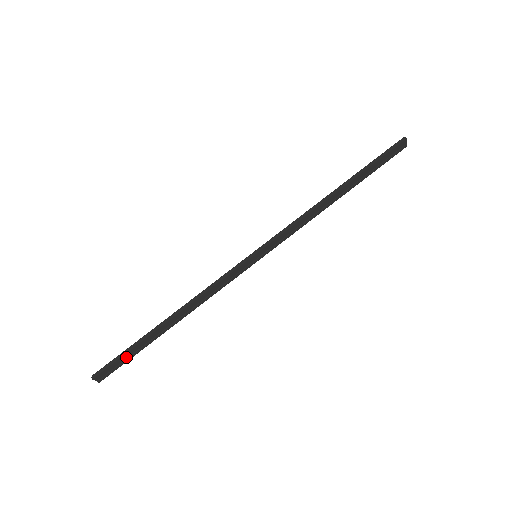
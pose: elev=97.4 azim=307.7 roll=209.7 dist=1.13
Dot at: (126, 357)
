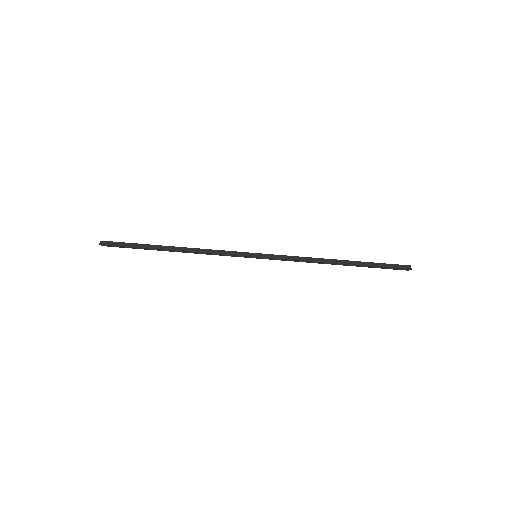
Dot at: (130, 247)
